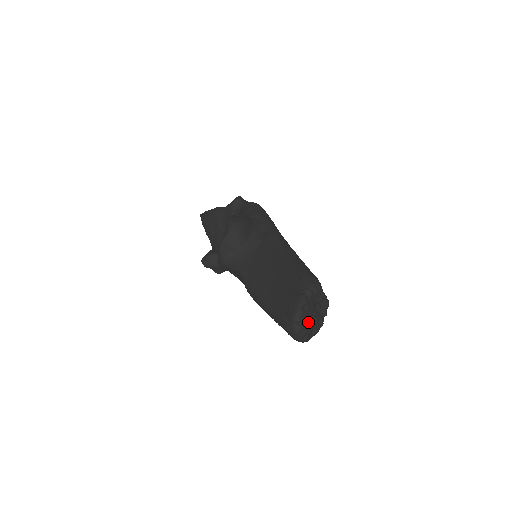
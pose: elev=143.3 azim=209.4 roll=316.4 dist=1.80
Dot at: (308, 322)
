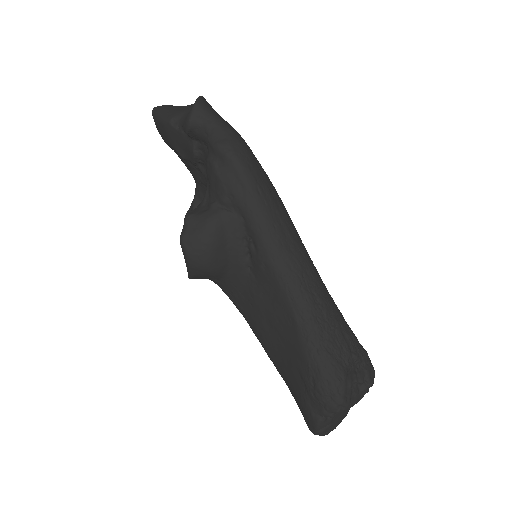
Dot at: (336, 424)
